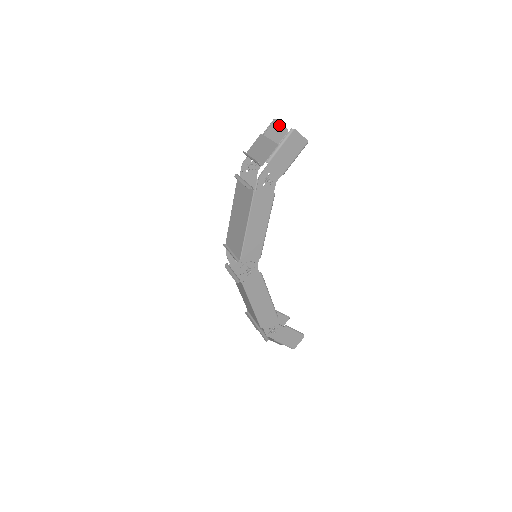
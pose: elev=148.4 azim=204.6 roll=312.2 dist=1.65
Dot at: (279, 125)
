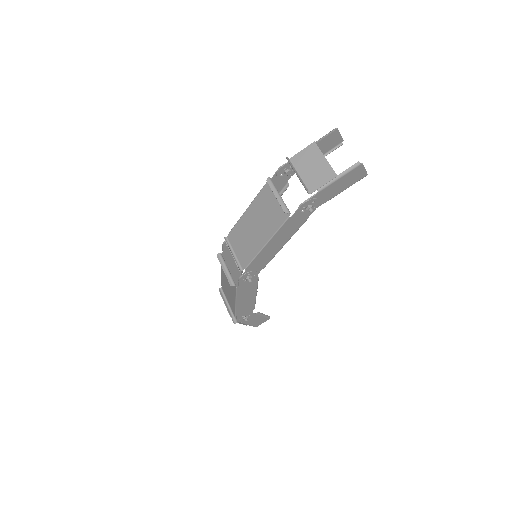
Dot at: (337, 134)
